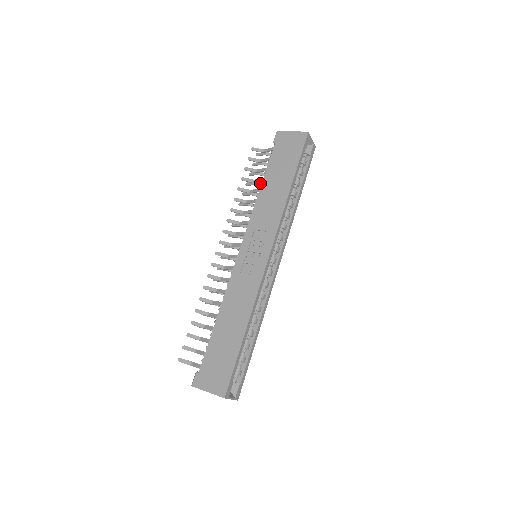
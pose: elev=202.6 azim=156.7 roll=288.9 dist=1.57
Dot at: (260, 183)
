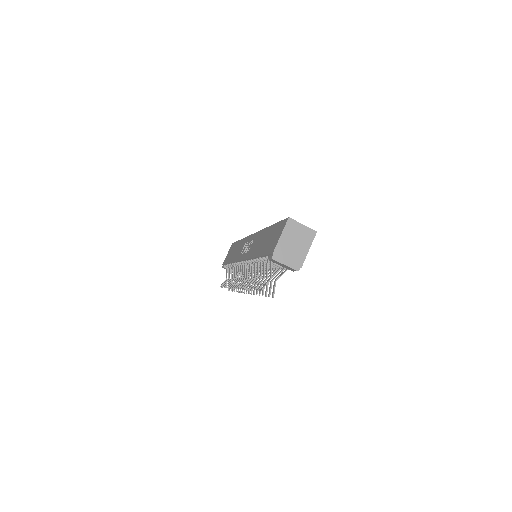
Dot at: occluded
